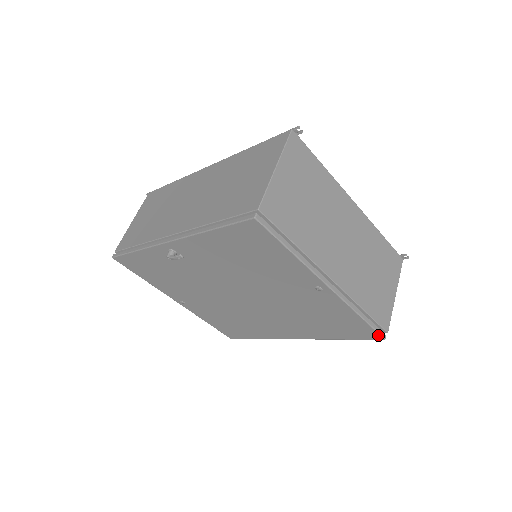
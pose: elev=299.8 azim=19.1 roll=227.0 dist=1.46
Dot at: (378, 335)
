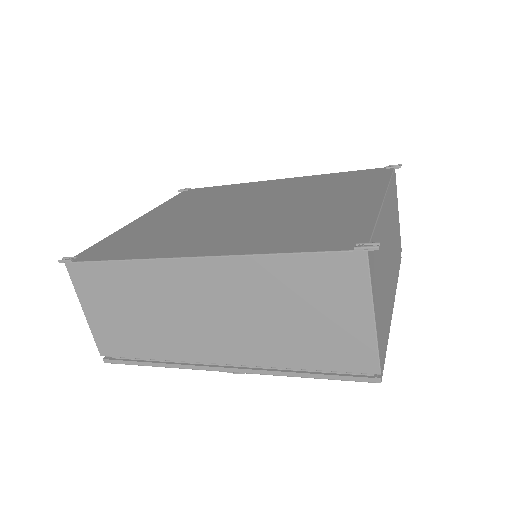
Dot at: occluded
